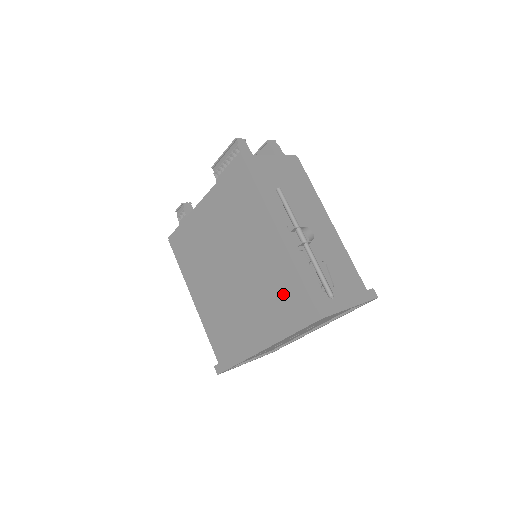
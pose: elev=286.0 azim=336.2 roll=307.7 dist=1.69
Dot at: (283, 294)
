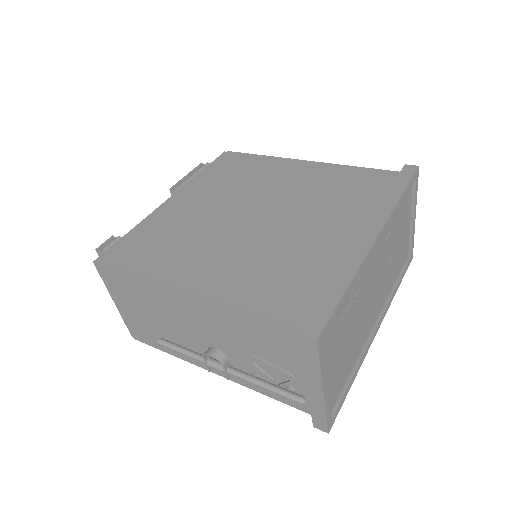
Dot at: (355, 186)
